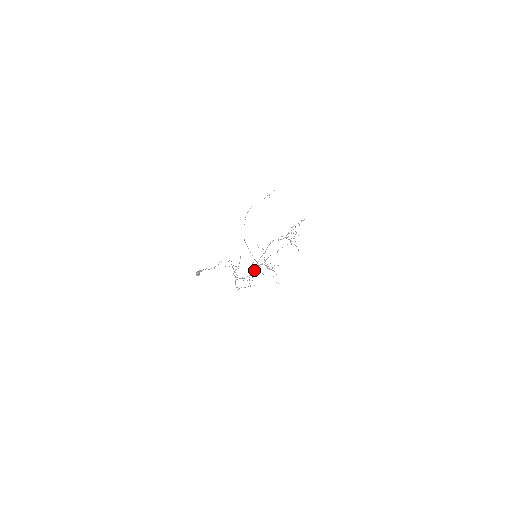
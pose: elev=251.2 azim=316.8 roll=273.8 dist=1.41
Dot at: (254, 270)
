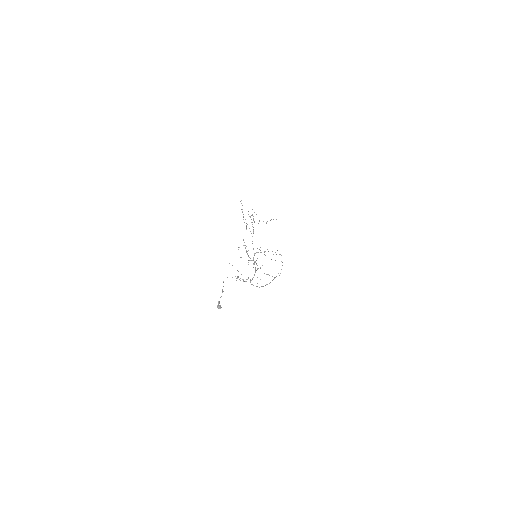
Dot at: occluded
